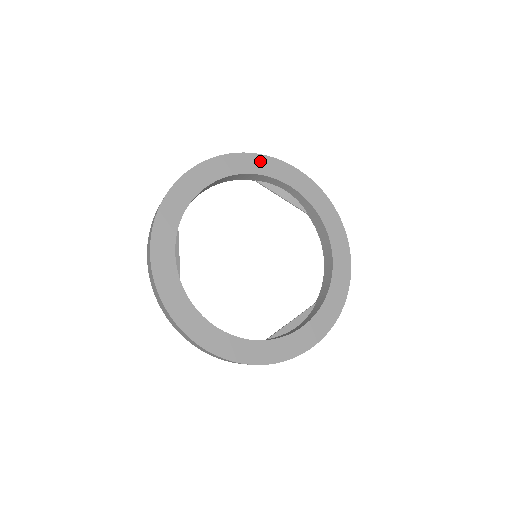
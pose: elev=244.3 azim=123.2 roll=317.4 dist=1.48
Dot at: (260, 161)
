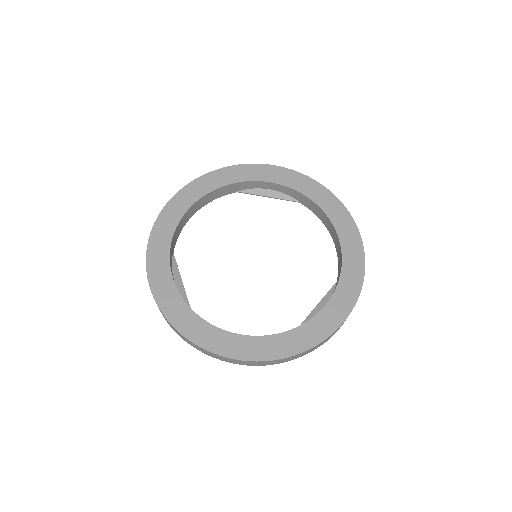
Dot at: (232, 172)
